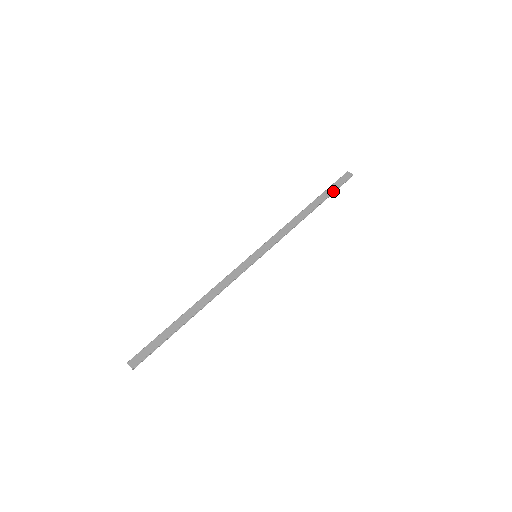
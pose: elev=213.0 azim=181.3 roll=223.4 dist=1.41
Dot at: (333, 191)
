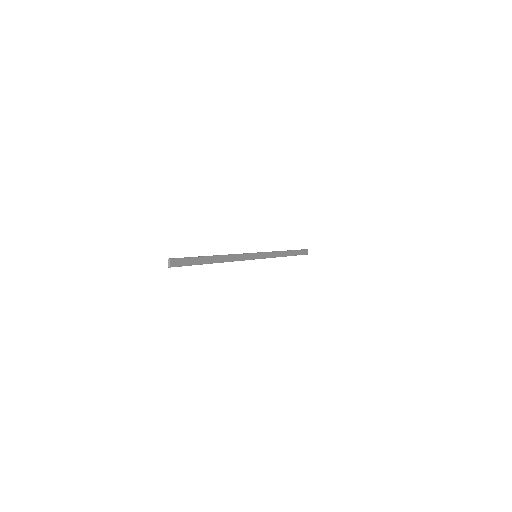
Dot at: occluded
